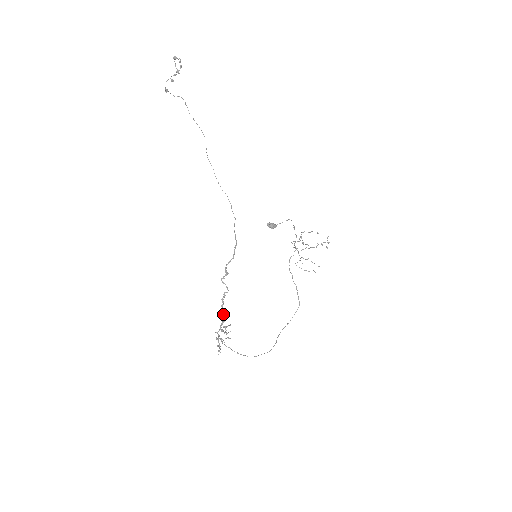
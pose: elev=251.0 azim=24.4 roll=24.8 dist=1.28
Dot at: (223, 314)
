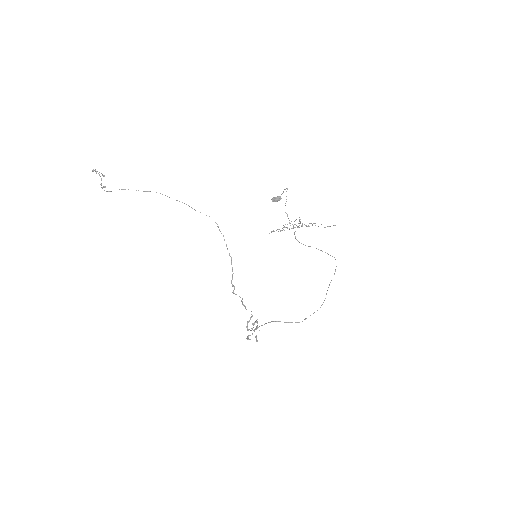
Dot at: occluded
